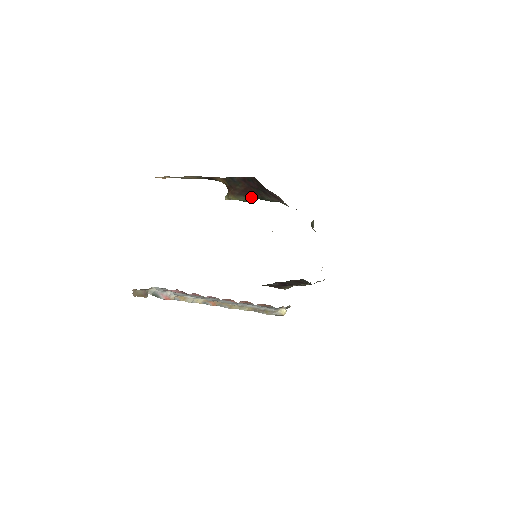
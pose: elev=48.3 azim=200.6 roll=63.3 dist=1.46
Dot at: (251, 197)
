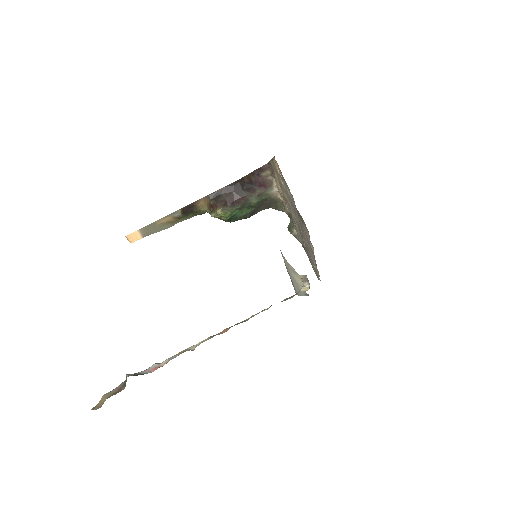
Dot at: (235, 207)
